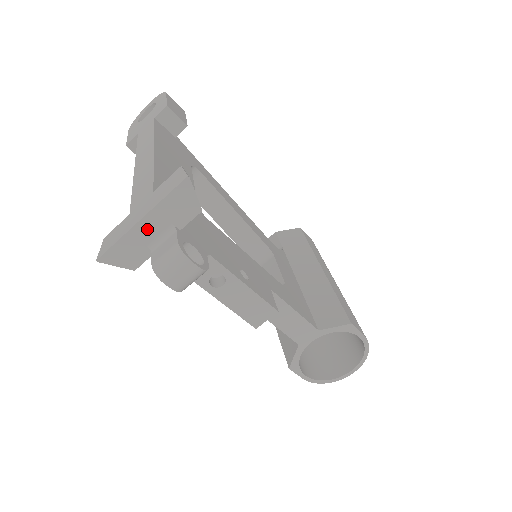
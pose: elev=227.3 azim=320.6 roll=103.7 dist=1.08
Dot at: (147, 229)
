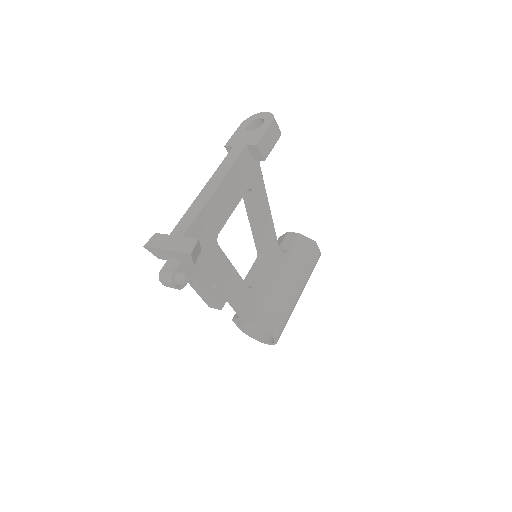
Dot at: (168, 254)
